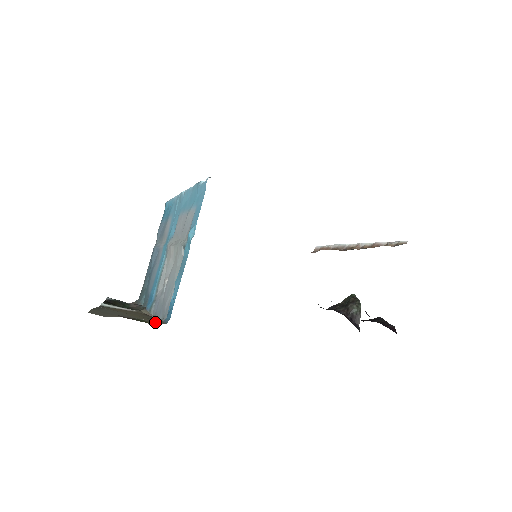
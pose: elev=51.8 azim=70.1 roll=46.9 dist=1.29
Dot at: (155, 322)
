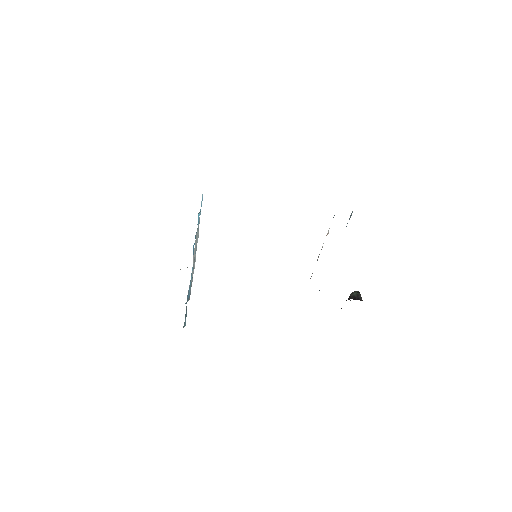
Dot at: occluded
